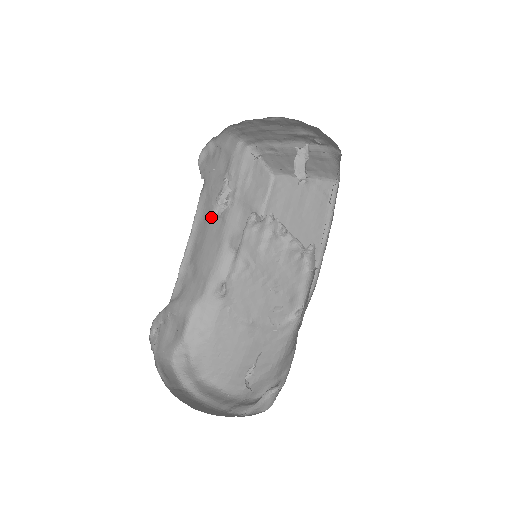
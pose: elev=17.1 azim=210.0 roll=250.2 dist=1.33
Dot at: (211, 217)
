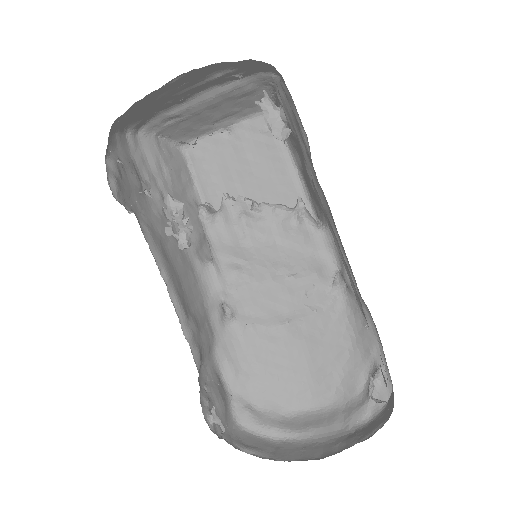
Dot at: (167, 248)
